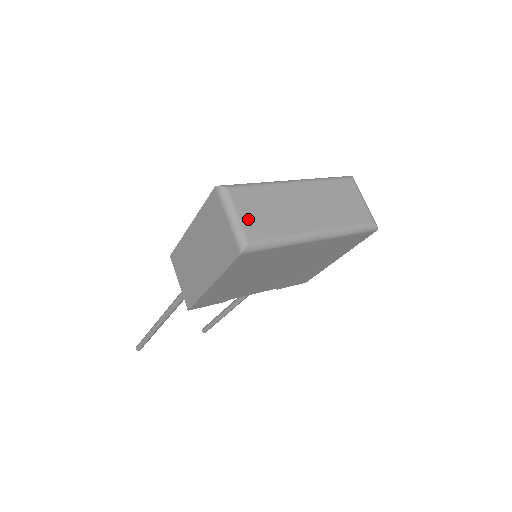
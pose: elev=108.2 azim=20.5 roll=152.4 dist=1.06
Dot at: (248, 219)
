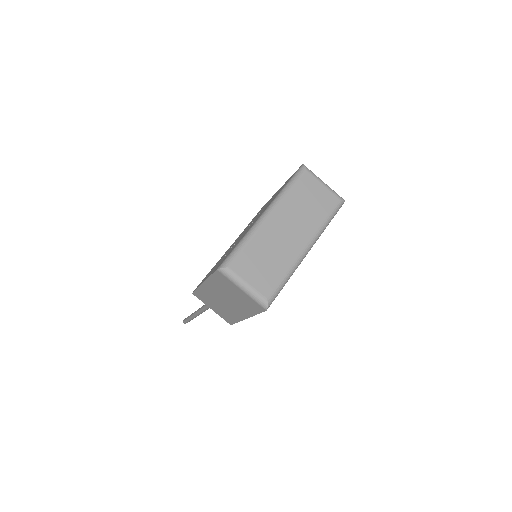
Dot at: (256, 281)
